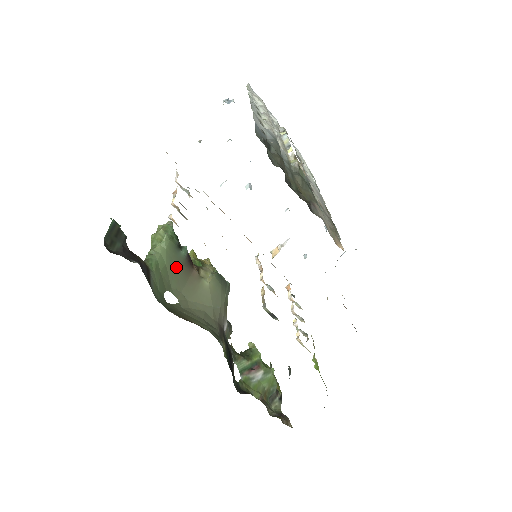
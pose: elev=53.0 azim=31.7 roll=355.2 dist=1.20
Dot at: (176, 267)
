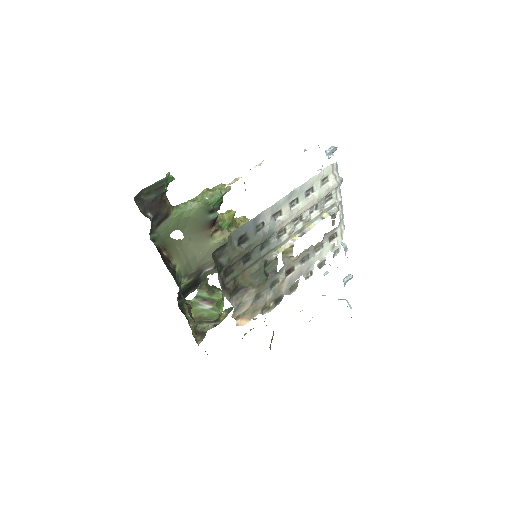
Dot at: (198, 221)
